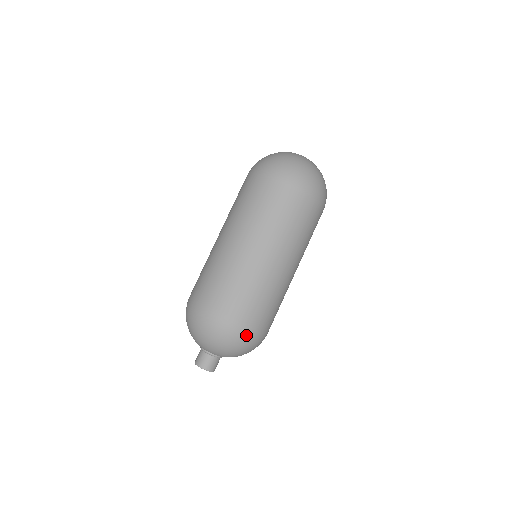
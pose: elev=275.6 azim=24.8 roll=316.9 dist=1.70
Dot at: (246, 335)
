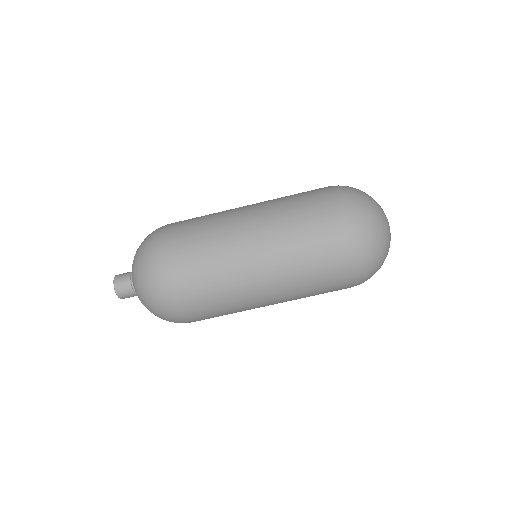
Dot at: (173, 315)
